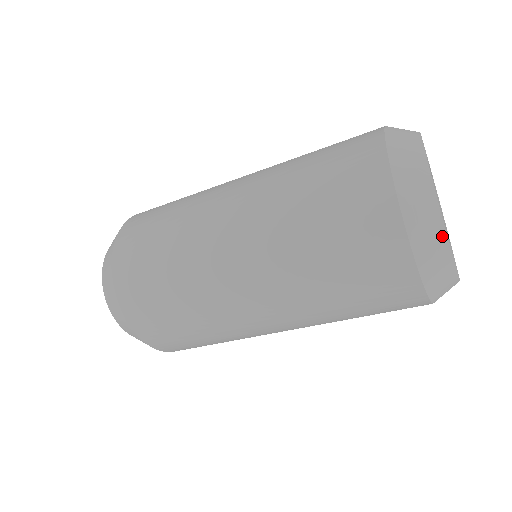
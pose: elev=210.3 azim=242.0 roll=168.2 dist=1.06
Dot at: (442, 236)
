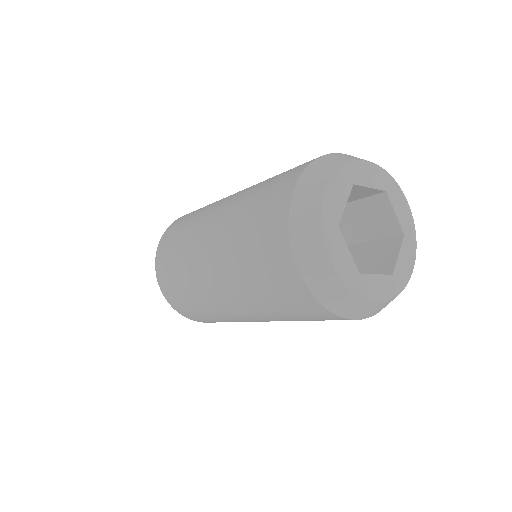
Dot at: (384, 304)
